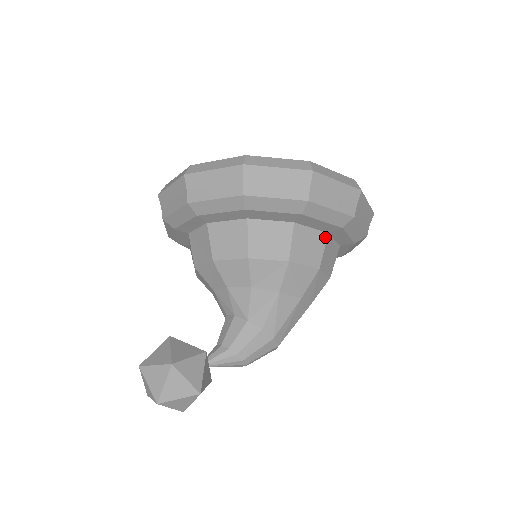
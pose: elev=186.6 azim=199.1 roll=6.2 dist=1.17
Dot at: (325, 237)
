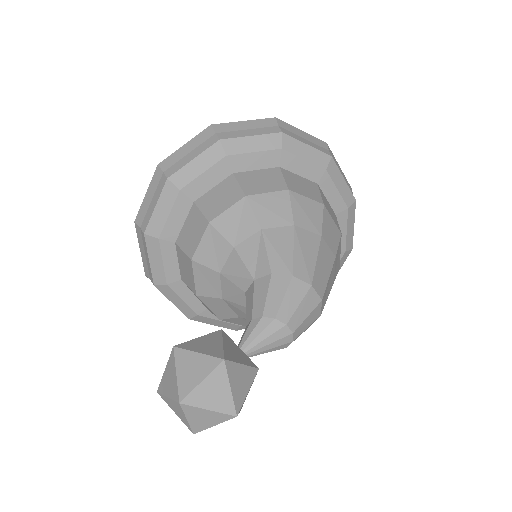
Dot at: (278, 170)
